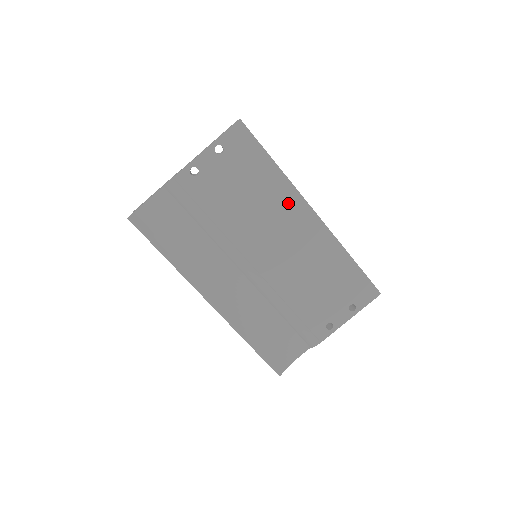
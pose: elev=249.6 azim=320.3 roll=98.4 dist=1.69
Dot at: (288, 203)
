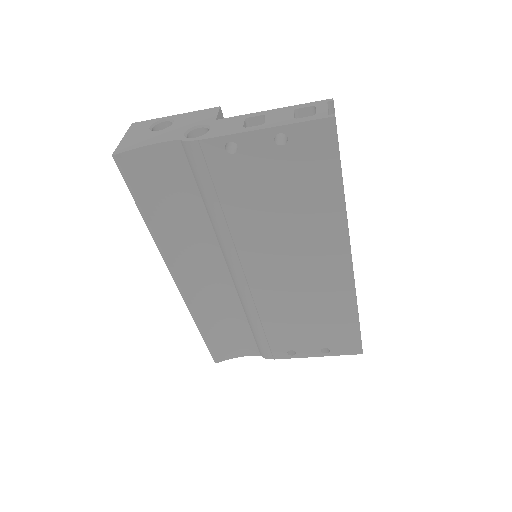
Dot at: (328, 239)
